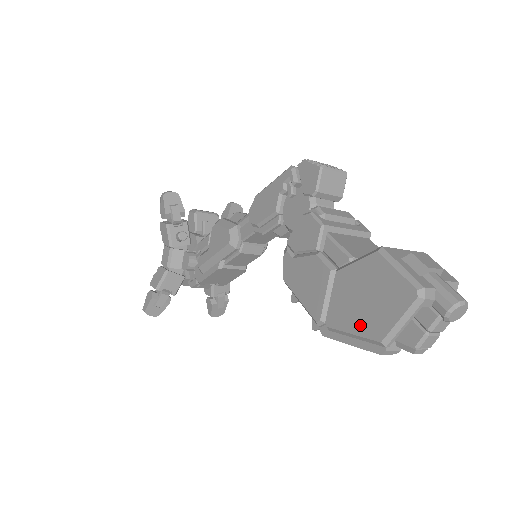
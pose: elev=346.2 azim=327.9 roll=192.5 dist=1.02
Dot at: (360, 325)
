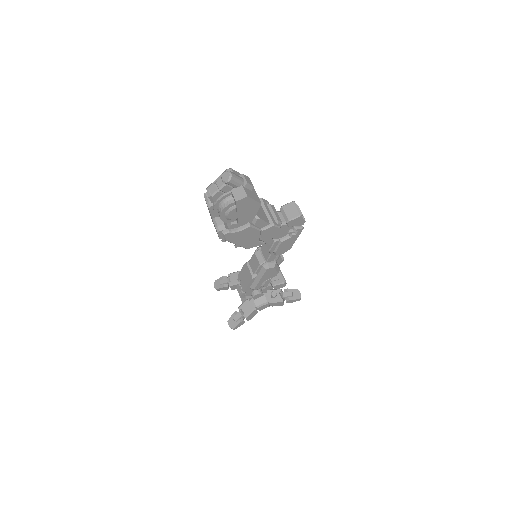
Dot at: occluded
